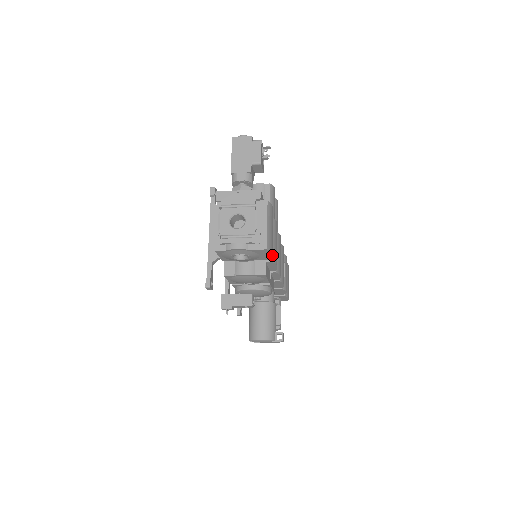
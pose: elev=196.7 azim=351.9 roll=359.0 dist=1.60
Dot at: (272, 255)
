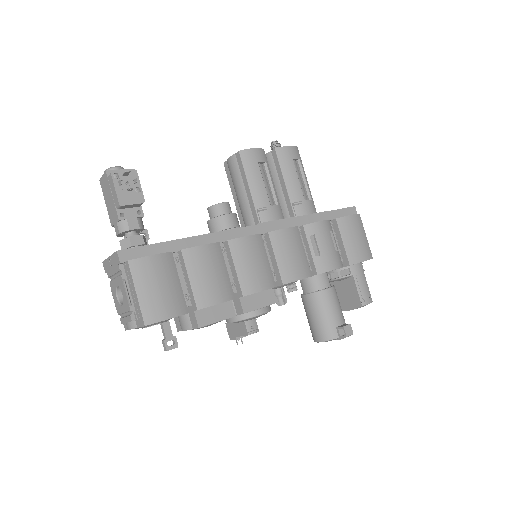
Dot at: occluded
